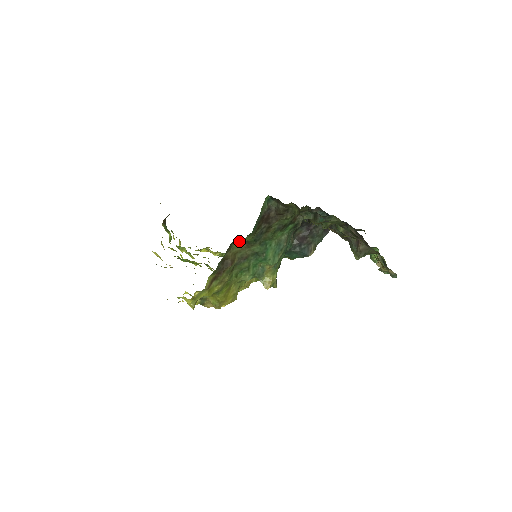
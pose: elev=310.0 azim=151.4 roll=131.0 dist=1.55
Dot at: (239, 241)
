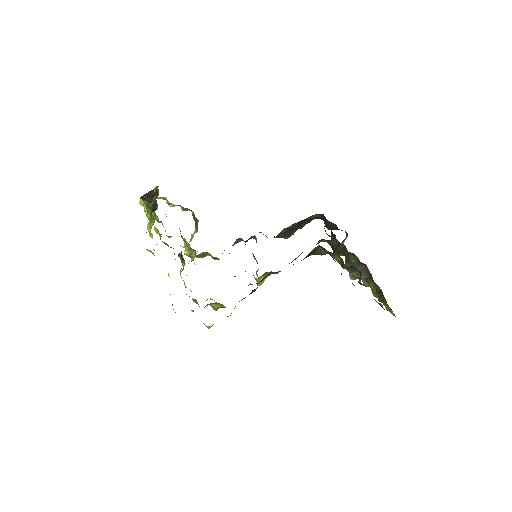
Dot at: occluded
